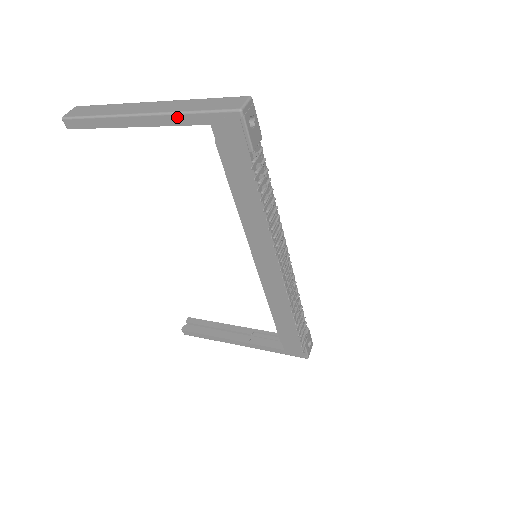
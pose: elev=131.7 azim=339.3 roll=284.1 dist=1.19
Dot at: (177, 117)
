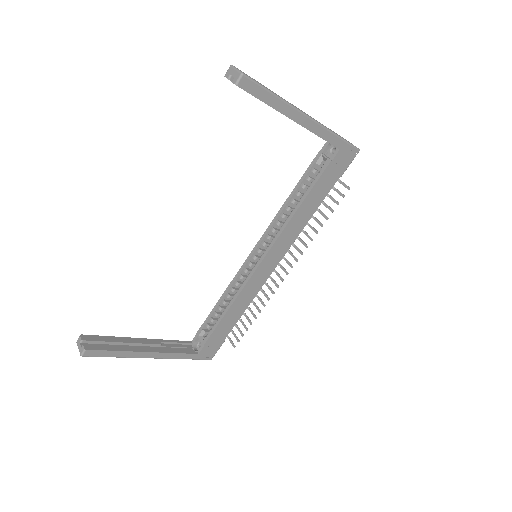
Dot at: (329, 133)
